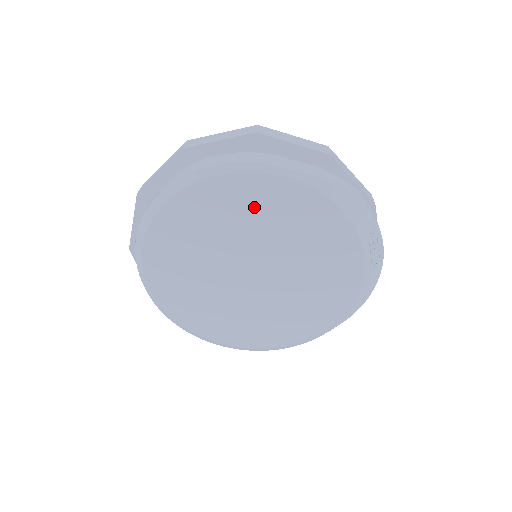
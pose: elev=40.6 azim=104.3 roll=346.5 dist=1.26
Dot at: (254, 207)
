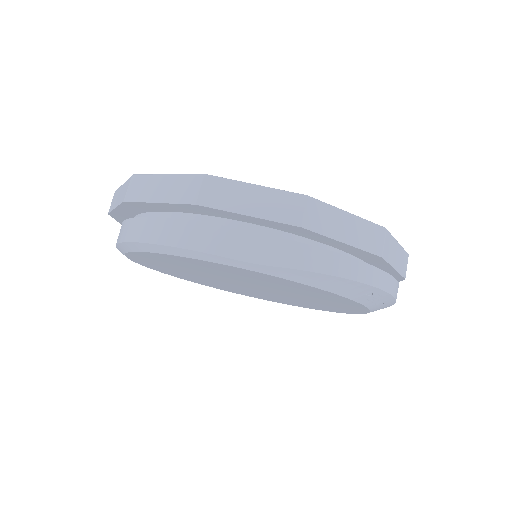
Dot at: (217, 269)
